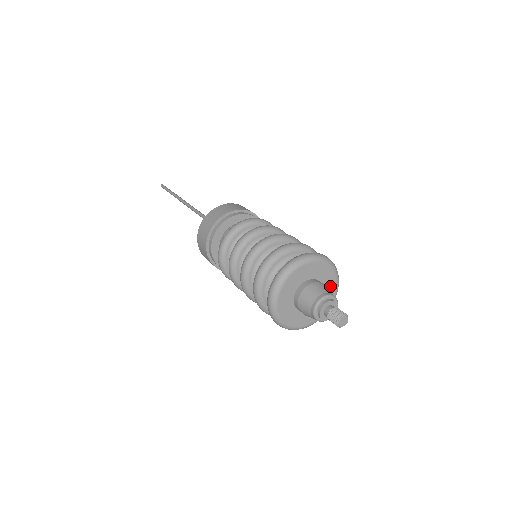
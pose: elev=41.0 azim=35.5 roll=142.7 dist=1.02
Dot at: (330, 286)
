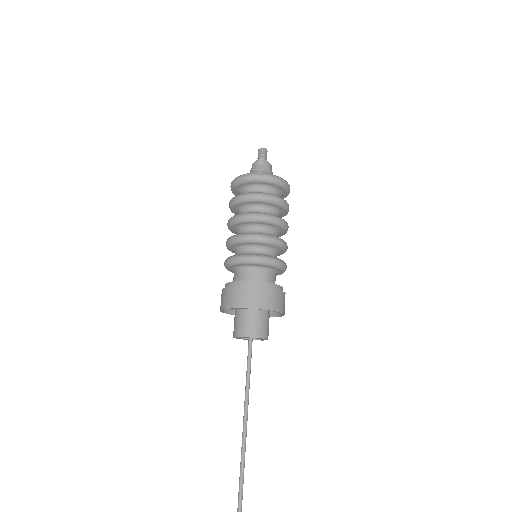
Dot at: occluded
